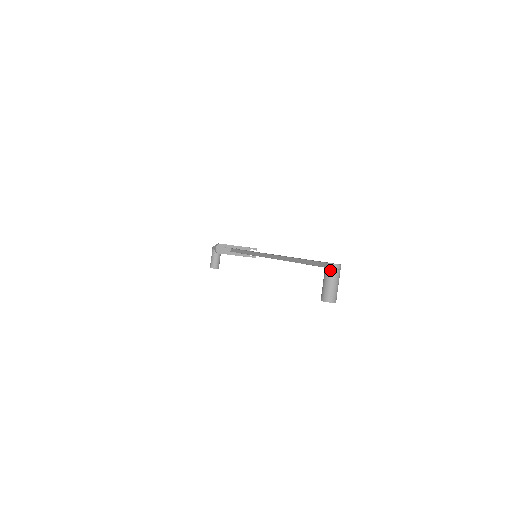
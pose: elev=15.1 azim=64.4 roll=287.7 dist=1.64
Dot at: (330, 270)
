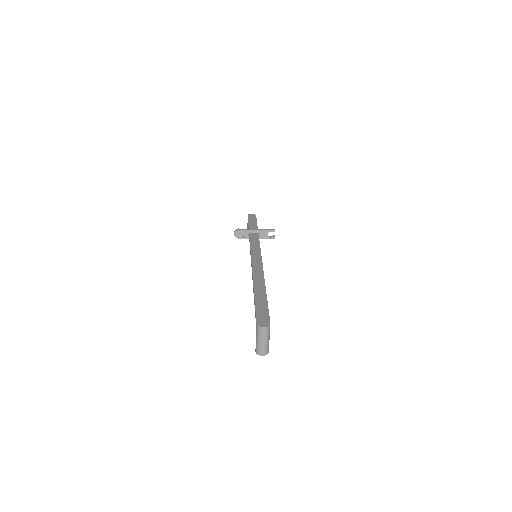
Dot at: (258, 331)
